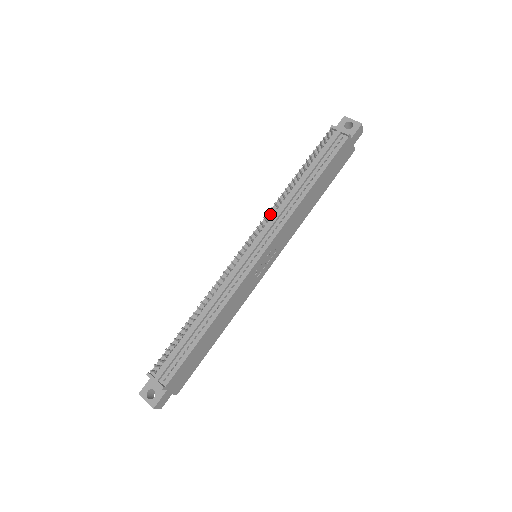
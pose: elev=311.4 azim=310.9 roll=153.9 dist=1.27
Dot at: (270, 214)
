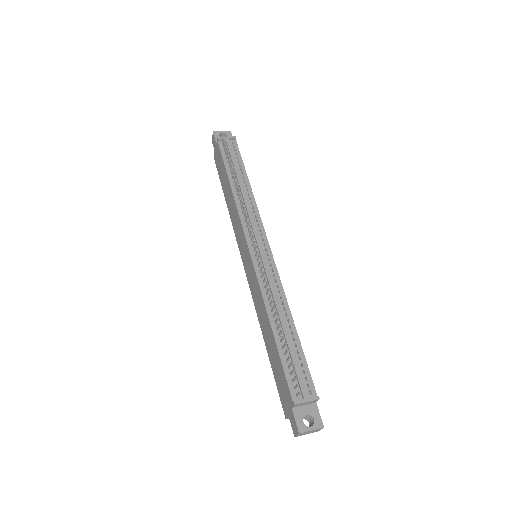
Dot at: (242, 216)
